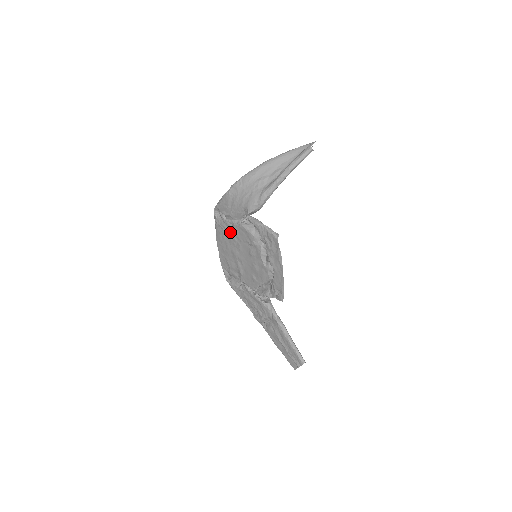
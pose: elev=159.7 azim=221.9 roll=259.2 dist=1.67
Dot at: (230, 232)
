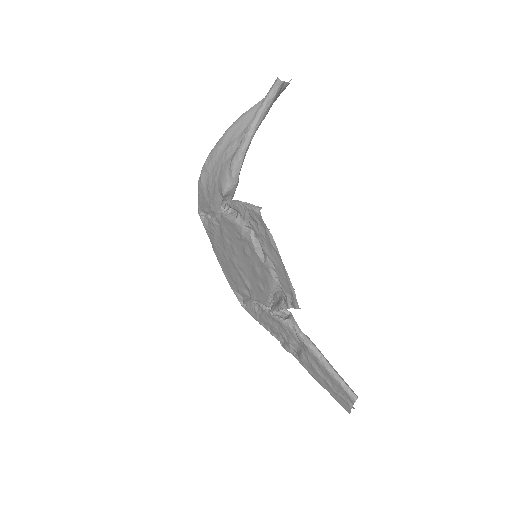
Dot at: (220, 234)
